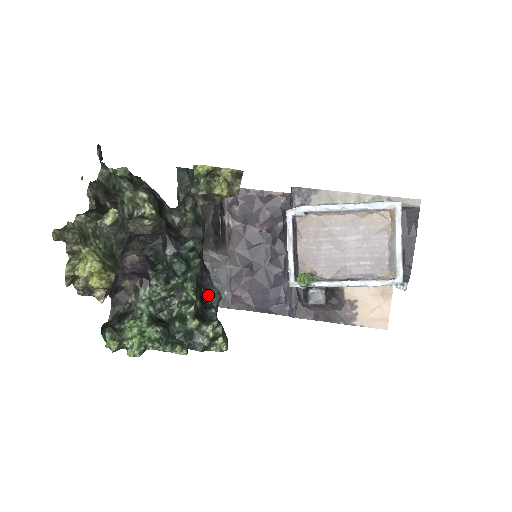
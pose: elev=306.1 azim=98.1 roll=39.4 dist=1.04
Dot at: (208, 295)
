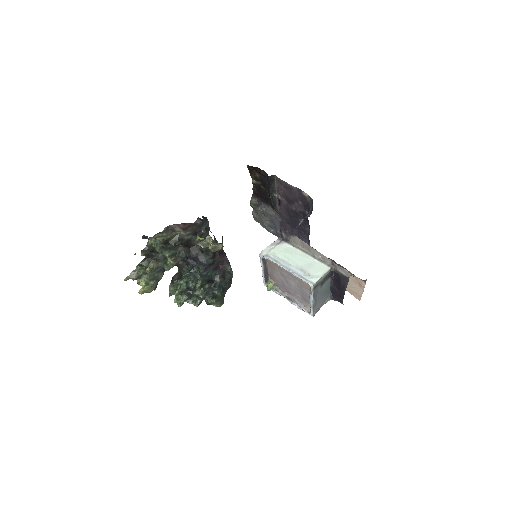
Dot at: (225, 270)
